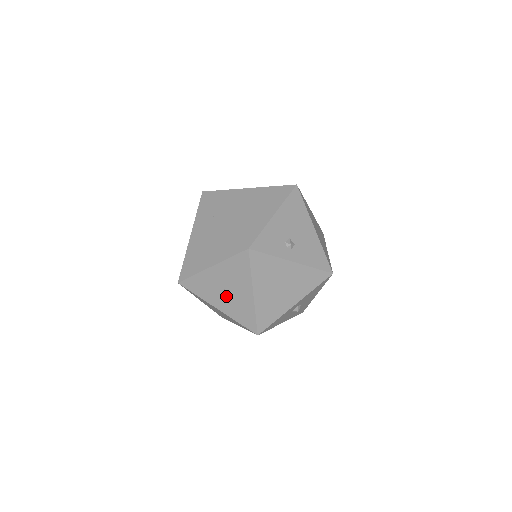
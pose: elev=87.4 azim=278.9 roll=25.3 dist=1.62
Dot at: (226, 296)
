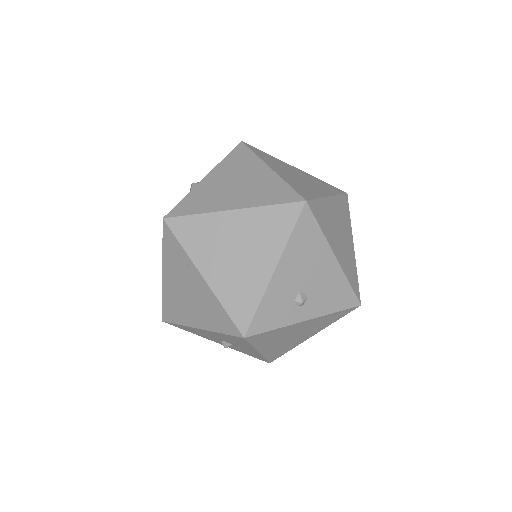
Dot at: (225, 346)
